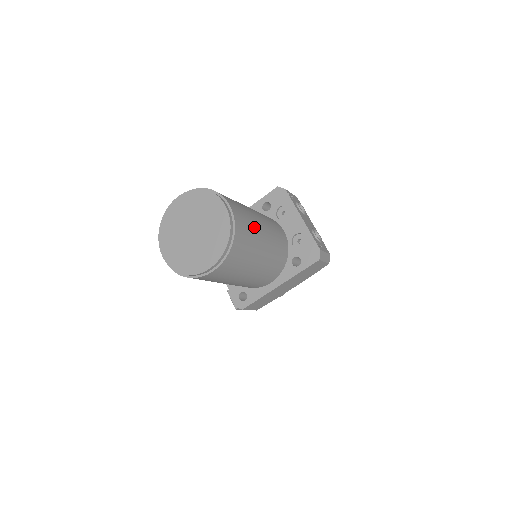
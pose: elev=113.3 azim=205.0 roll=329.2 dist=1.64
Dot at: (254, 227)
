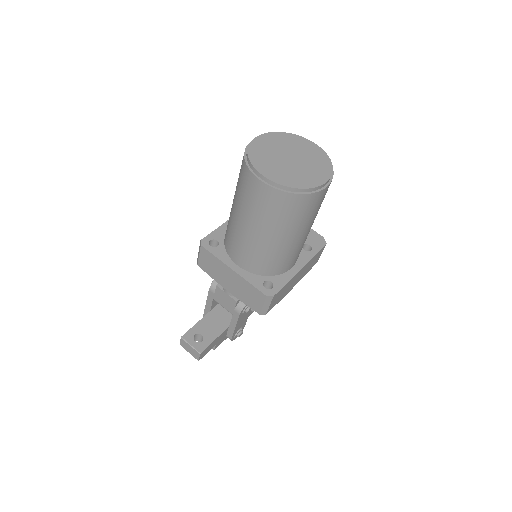
Dot at: occluded
